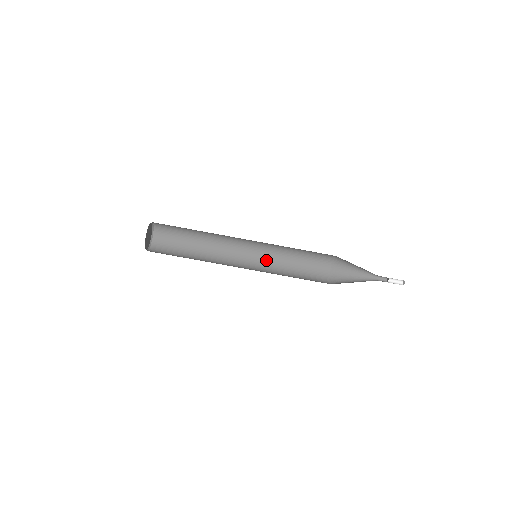
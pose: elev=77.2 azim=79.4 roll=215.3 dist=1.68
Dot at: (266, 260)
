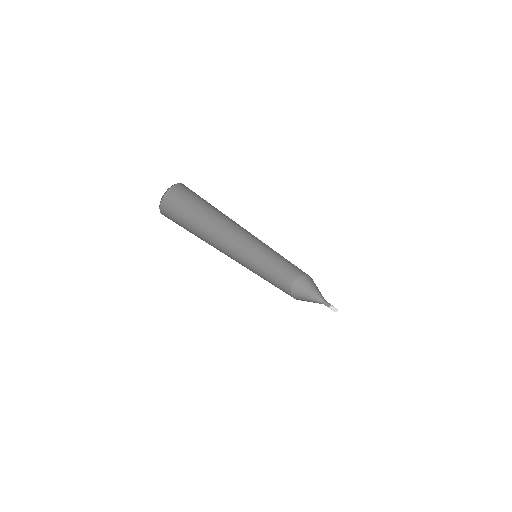
Dot at: (263, 249)
